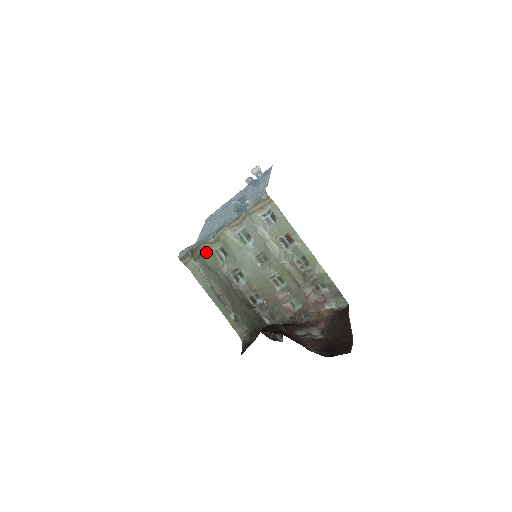
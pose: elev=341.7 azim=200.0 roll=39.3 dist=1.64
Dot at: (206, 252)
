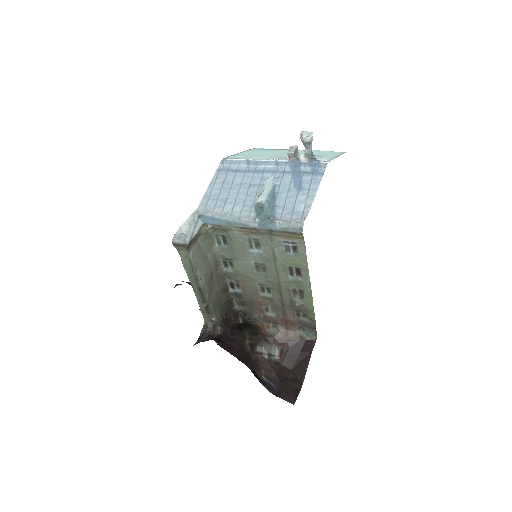
Dot at: (205, 235)
